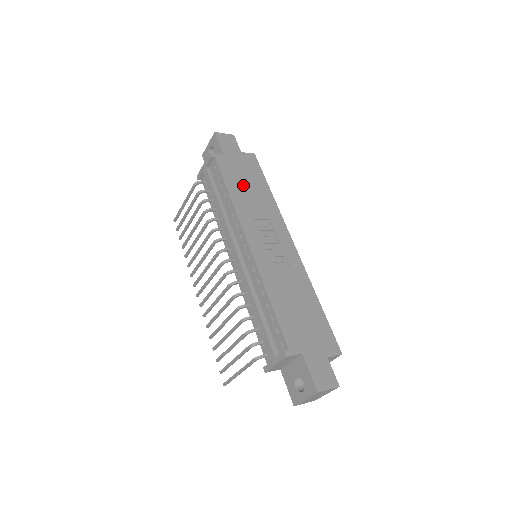
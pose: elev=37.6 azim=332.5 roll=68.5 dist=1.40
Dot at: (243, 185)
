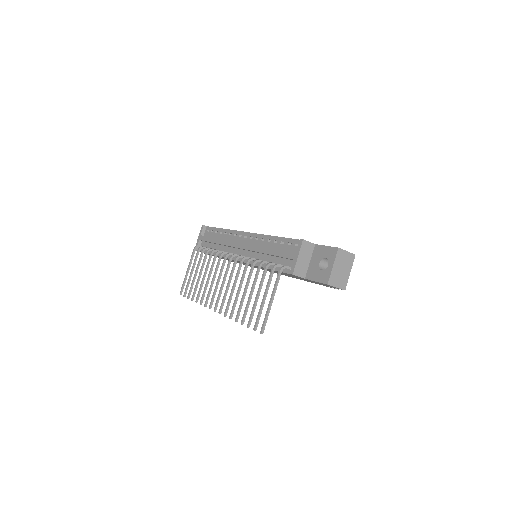
Dot at: occluded
